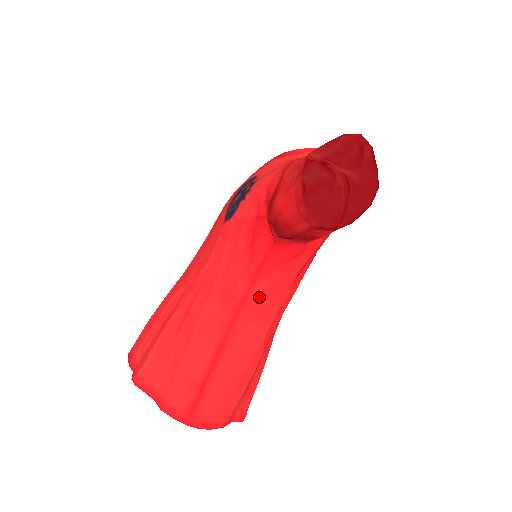
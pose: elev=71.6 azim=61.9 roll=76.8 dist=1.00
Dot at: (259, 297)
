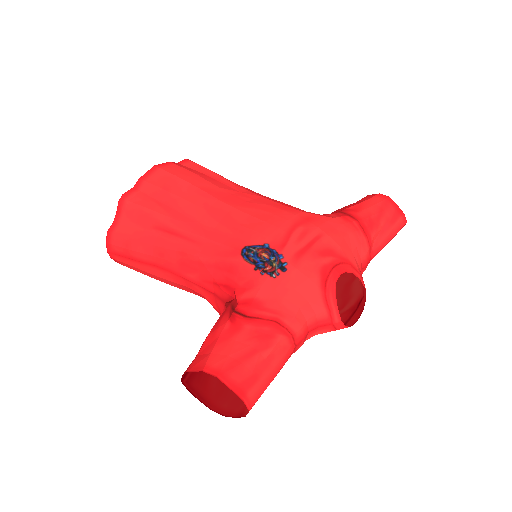
Dot at: (195, 289)
